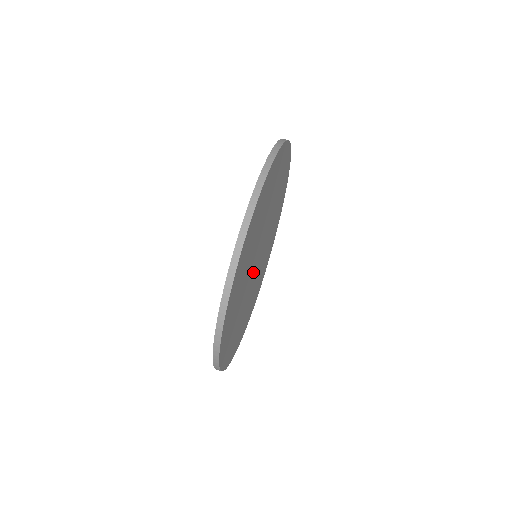
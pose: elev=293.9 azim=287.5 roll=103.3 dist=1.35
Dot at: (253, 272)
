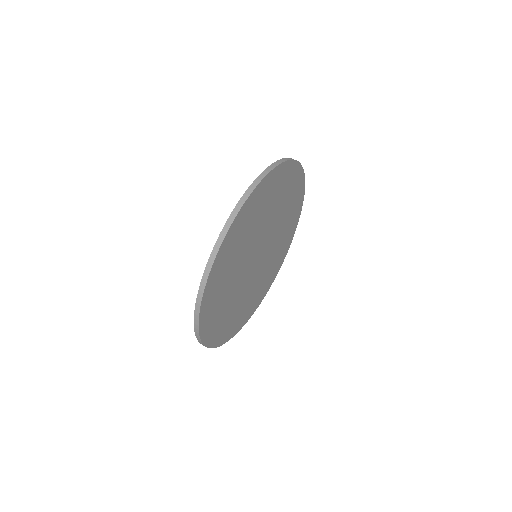
Dot at: (253, 270)
